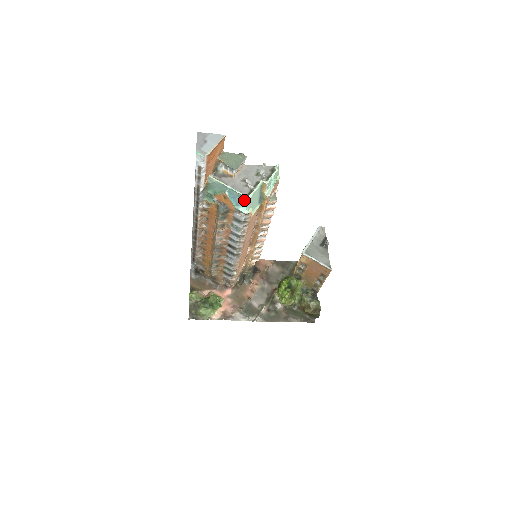
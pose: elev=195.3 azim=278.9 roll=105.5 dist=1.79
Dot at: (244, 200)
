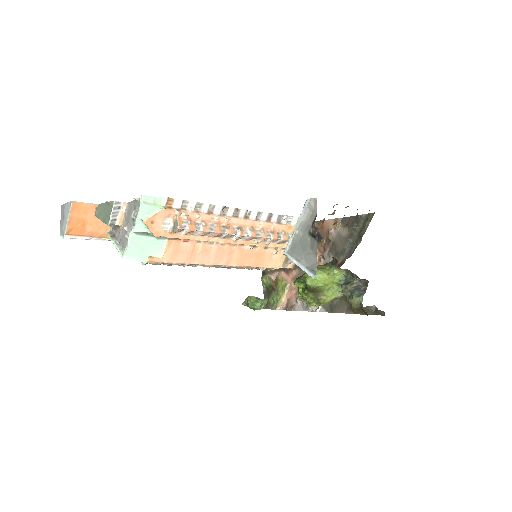
Dot at: occluded
